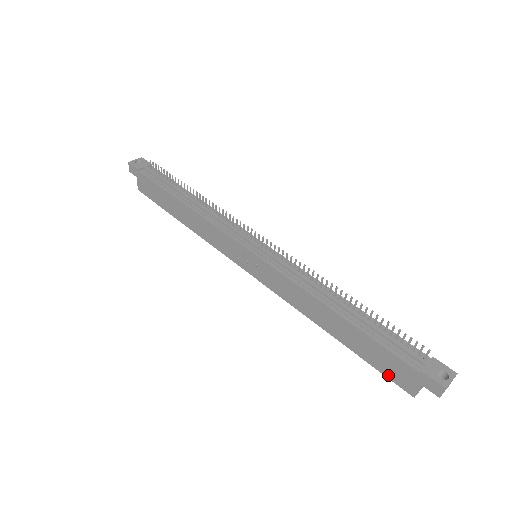
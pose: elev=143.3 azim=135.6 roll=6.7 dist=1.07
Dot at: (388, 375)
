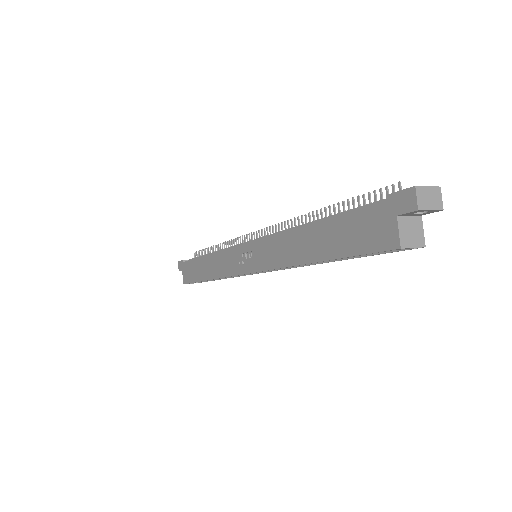
Dot at: (368, 248)
